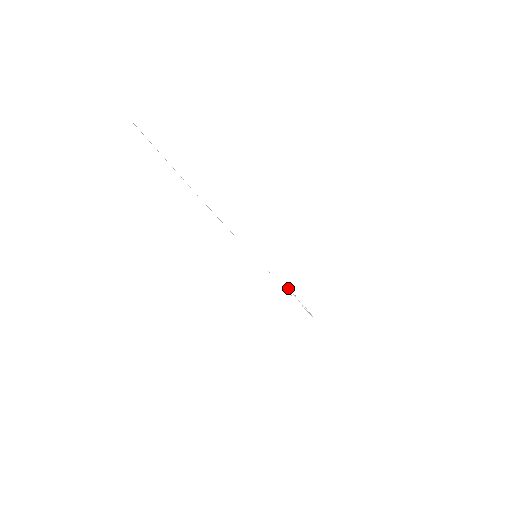
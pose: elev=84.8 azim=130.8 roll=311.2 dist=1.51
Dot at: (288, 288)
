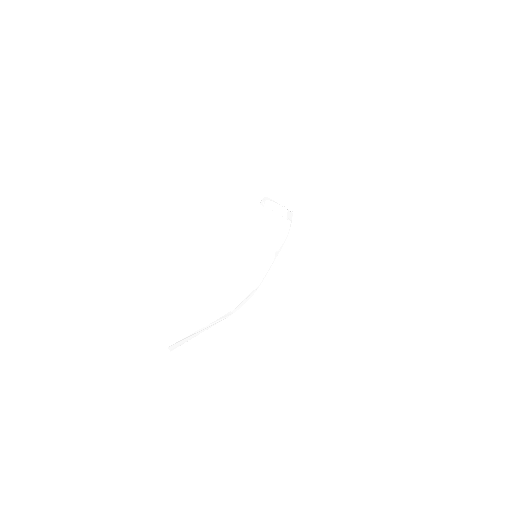
Dot at: (263, 206)
